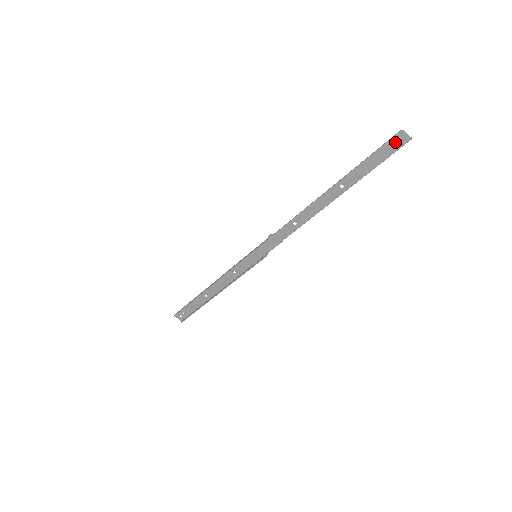
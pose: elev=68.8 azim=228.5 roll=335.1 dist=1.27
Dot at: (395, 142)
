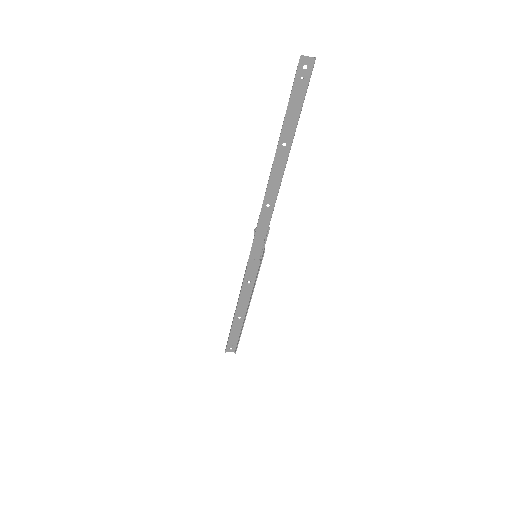
Dot at: (302, 72)
